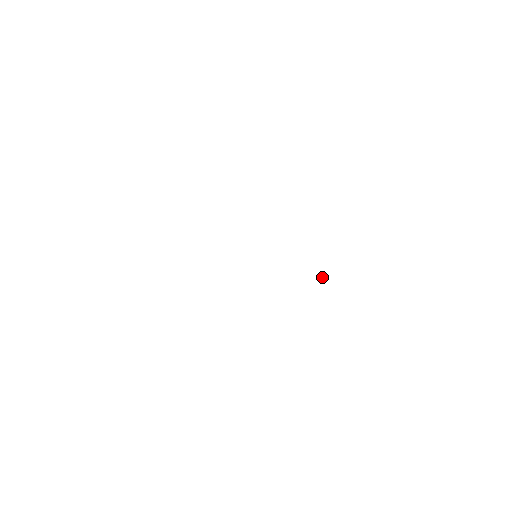
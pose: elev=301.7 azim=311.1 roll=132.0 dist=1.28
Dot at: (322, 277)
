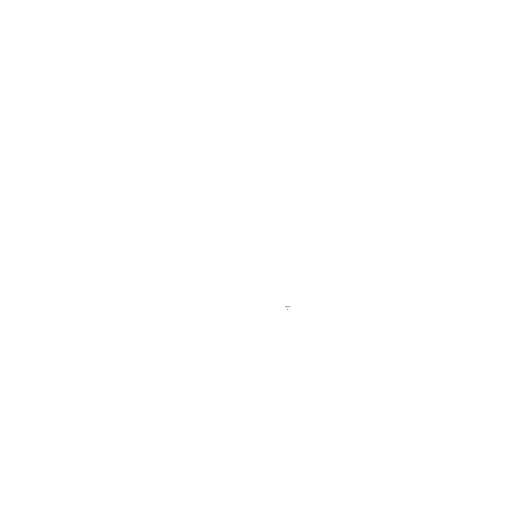
Dot at: (288, 307)
